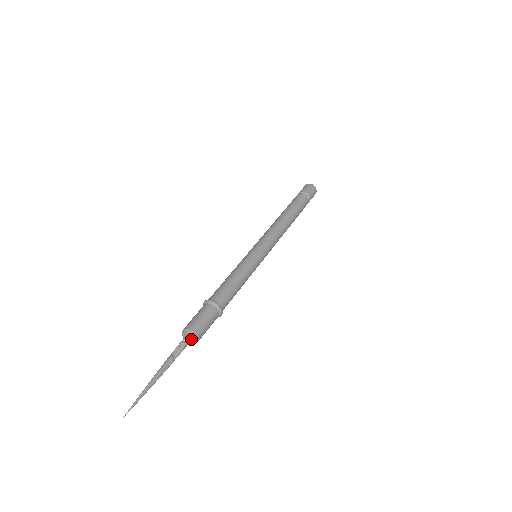
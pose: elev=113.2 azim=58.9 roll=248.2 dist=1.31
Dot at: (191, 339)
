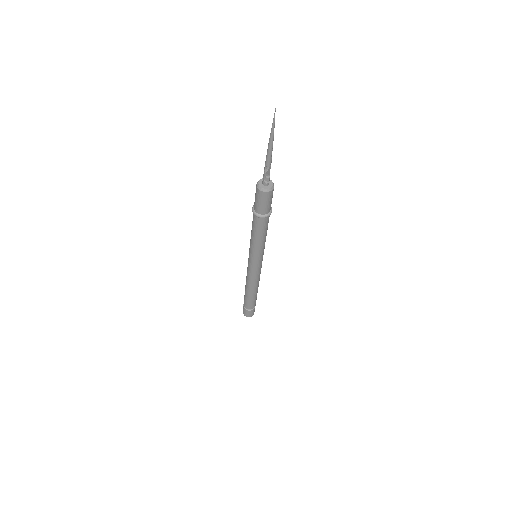
Dot at: (268, 182)
